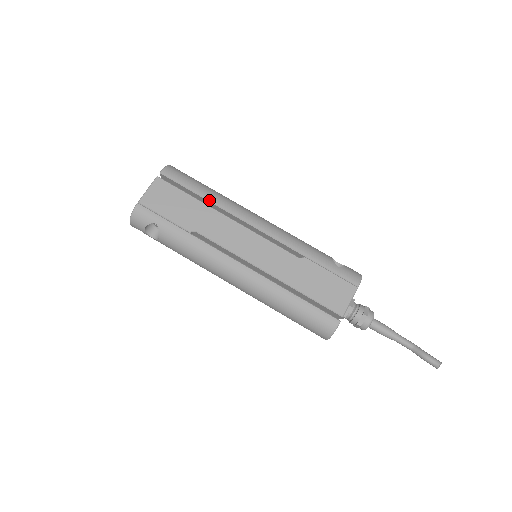
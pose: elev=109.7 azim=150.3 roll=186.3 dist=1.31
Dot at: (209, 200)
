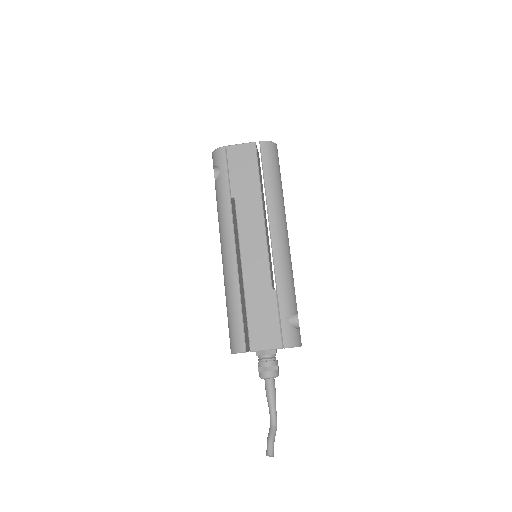
Dot at: (266, 190)
